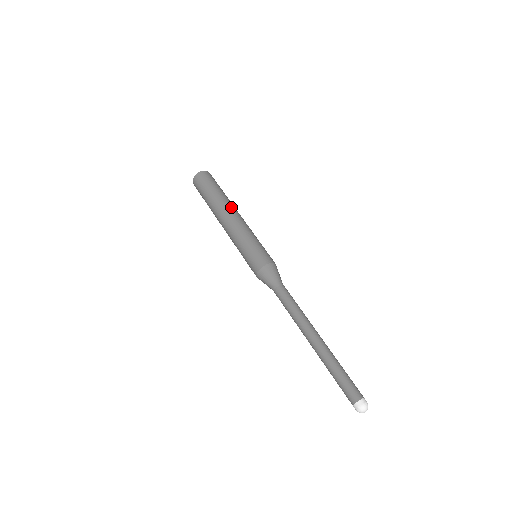
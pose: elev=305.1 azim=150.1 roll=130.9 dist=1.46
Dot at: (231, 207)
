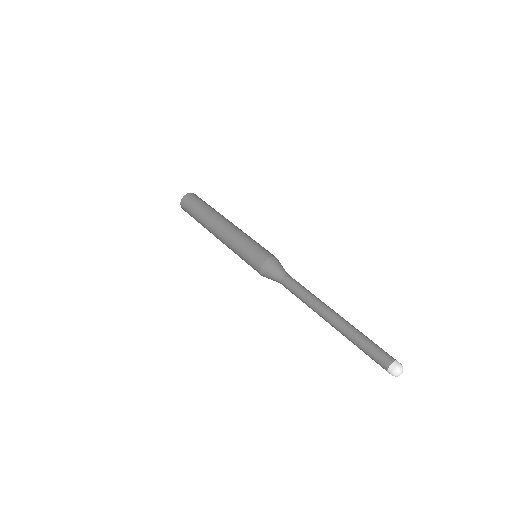
Dot at: (215, 221)
